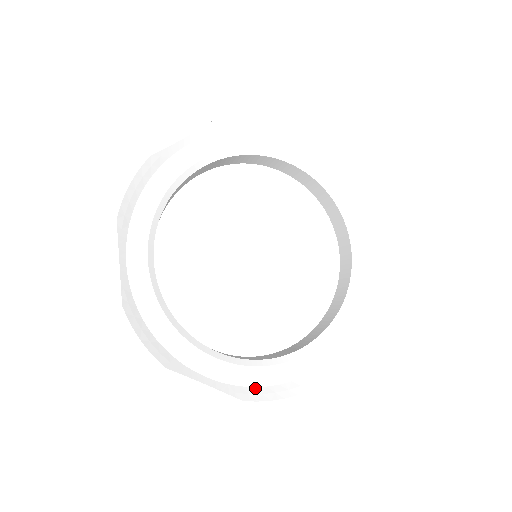
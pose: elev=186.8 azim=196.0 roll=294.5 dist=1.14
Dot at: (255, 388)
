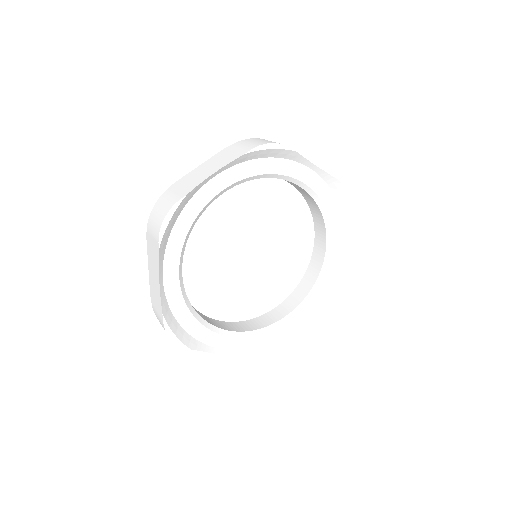
Dot at: (323, 301)
